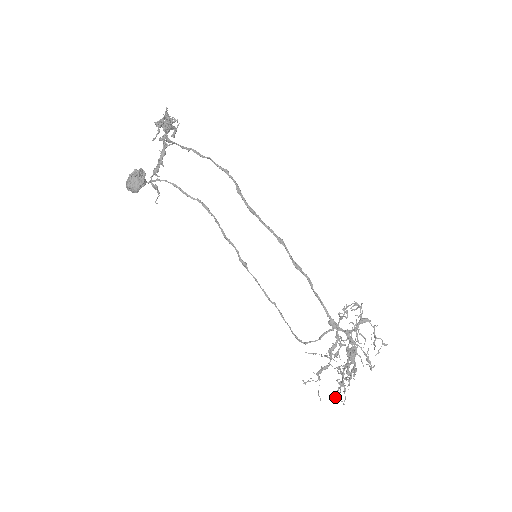
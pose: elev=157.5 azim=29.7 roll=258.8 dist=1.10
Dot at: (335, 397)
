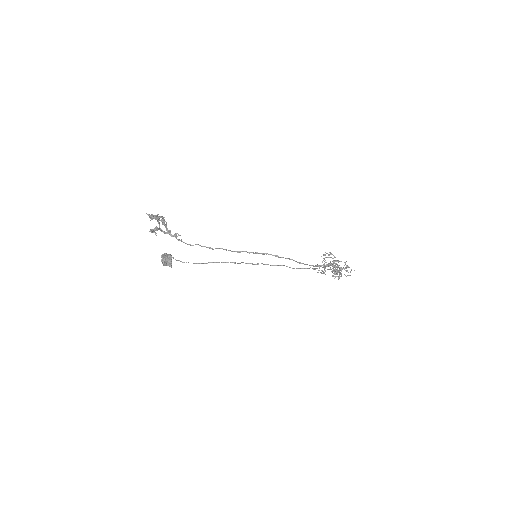
Dot at: occluded
